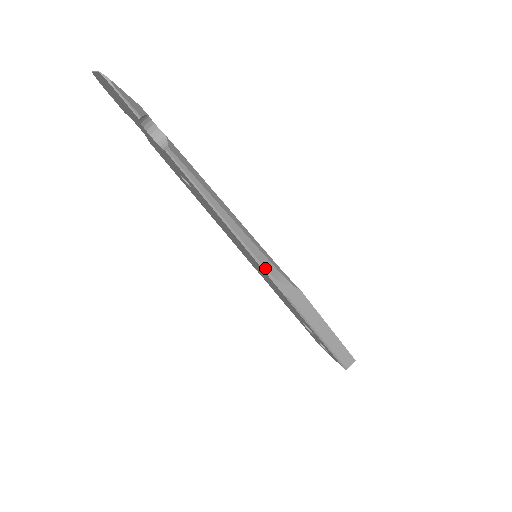
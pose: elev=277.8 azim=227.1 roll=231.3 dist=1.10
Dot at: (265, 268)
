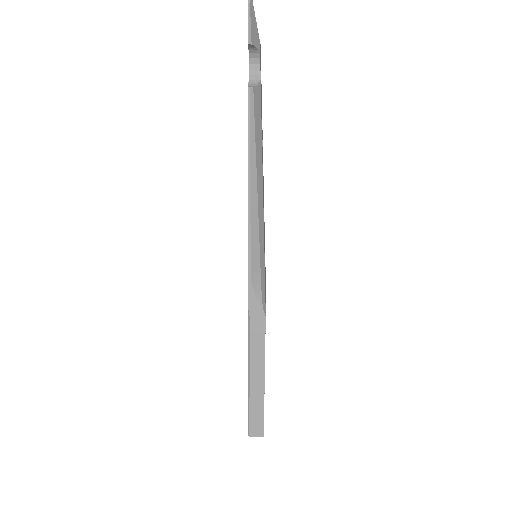
Dot at: (251, 265)
